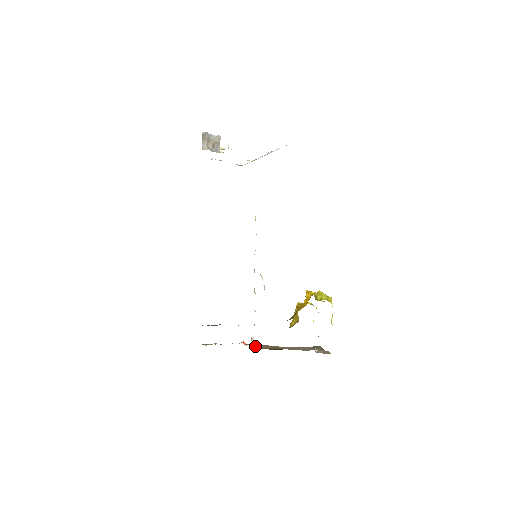
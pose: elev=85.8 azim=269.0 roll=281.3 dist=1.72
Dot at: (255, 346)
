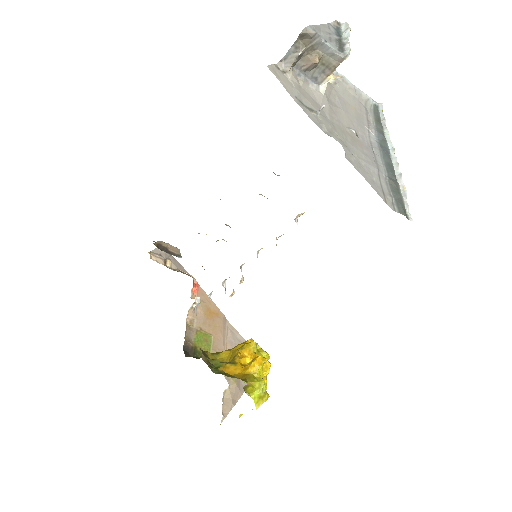
Dot at: (192, 312)
